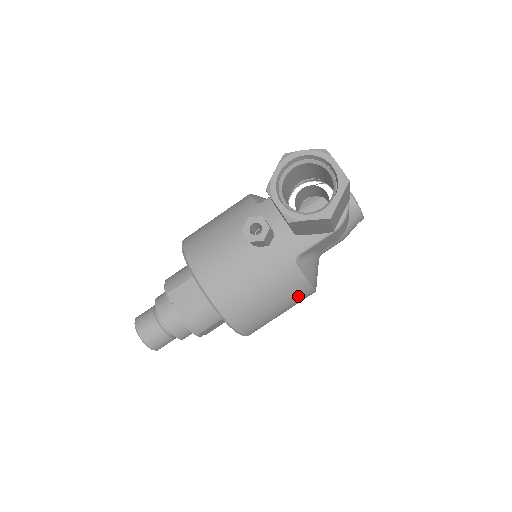
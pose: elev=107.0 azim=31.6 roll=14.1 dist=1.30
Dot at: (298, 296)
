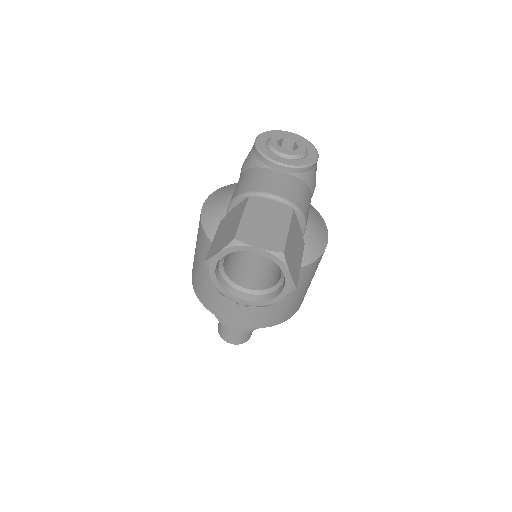
Dot at: occluded
